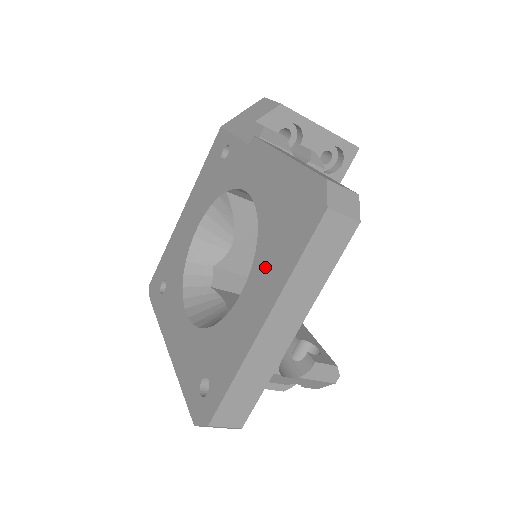
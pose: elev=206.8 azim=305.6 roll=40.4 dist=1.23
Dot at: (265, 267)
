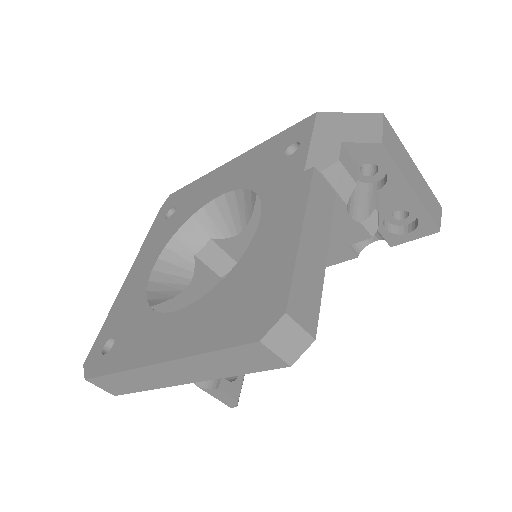
Dot at: (200, 316)
